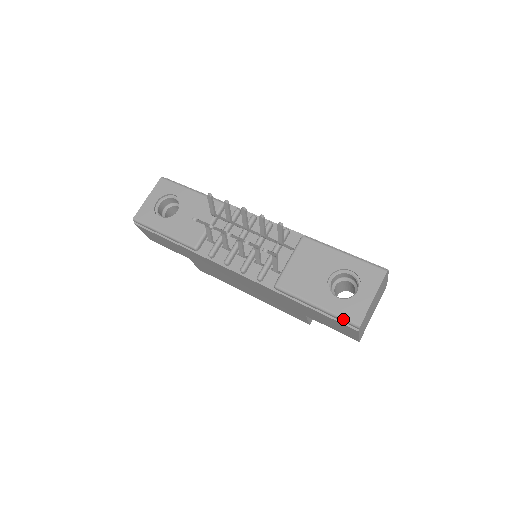
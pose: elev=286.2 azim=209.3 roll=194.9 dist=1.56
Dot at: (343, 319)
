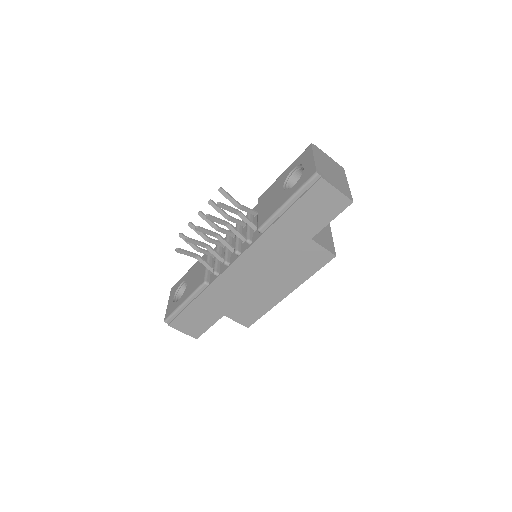
Dot at: (305, 184)
